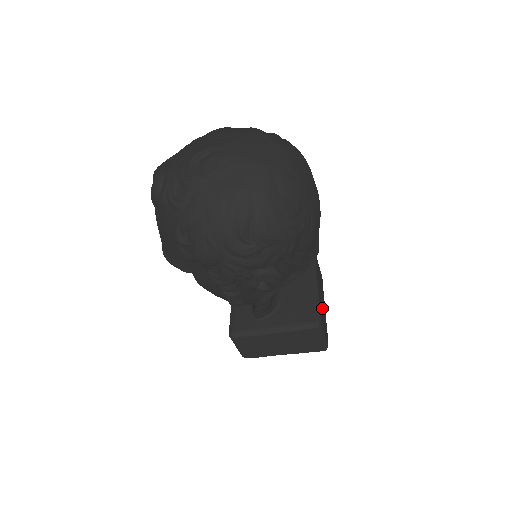
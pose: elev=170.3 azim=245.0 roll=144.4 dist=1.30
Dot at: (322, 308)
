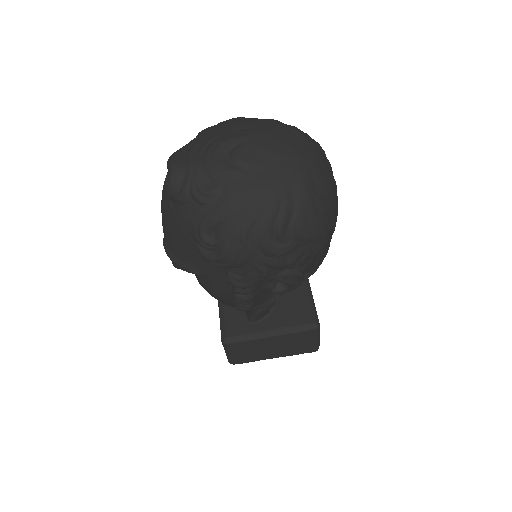
Dot at: occluded
